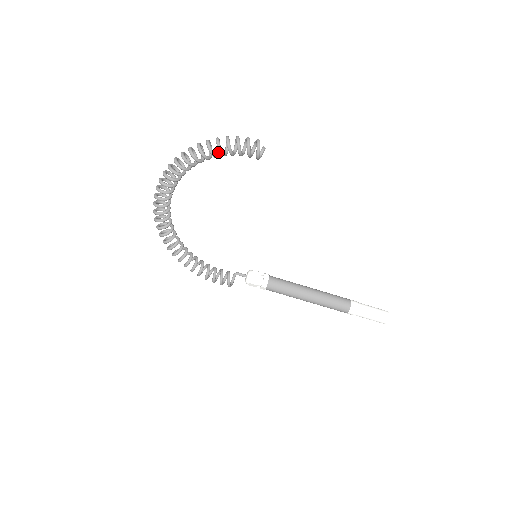
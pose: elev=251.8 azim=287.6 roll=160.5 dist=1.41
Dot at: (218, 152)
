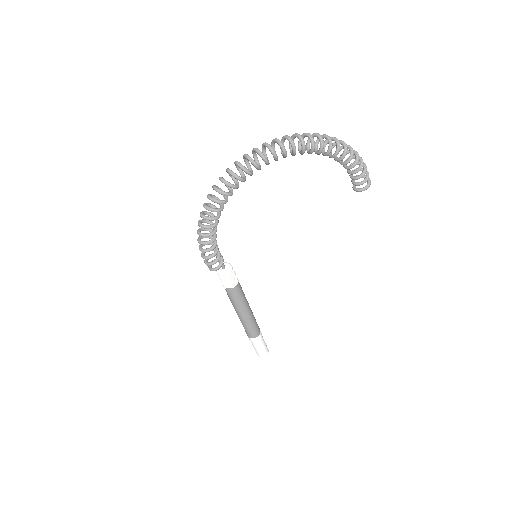
Dot at: occluded
